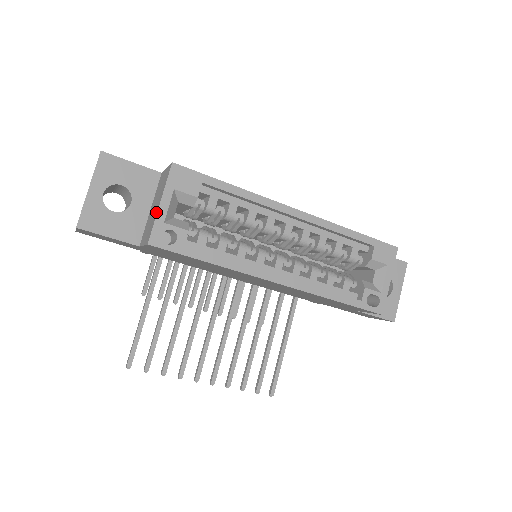
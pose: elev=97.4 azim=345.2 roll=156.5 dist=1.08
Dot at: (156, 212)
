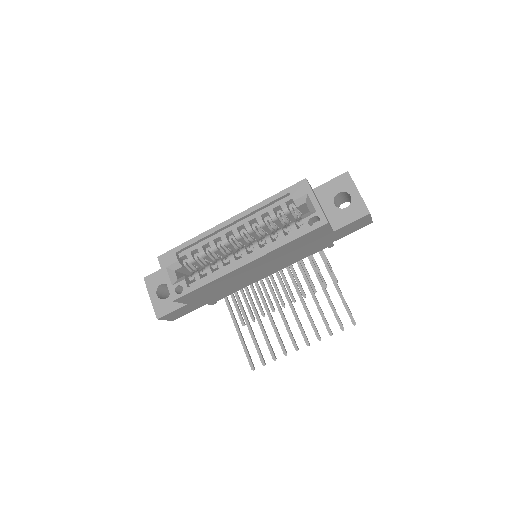
Dot at: (167, 284)
